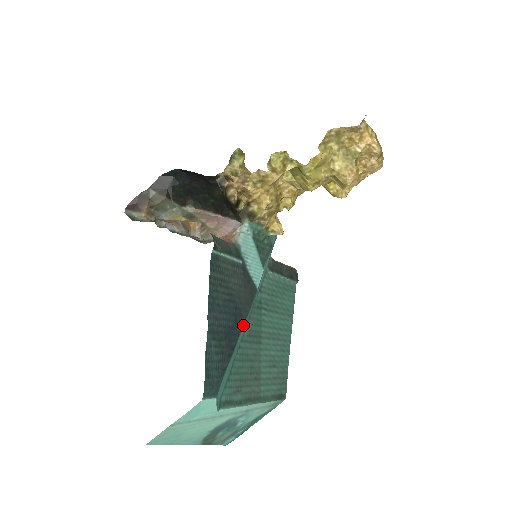
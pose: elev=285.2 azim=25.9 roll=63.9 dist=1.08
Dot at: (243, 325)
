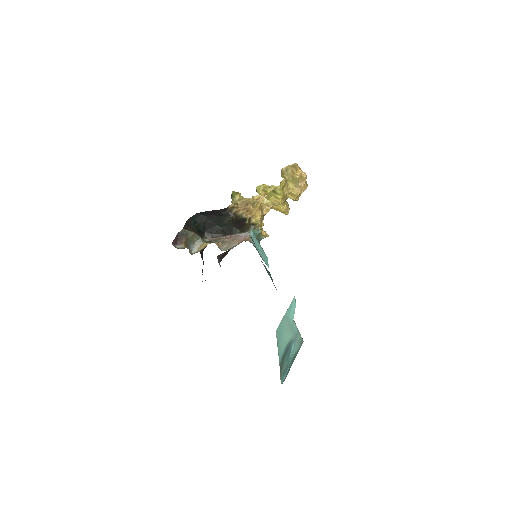
Dot at: occluded
